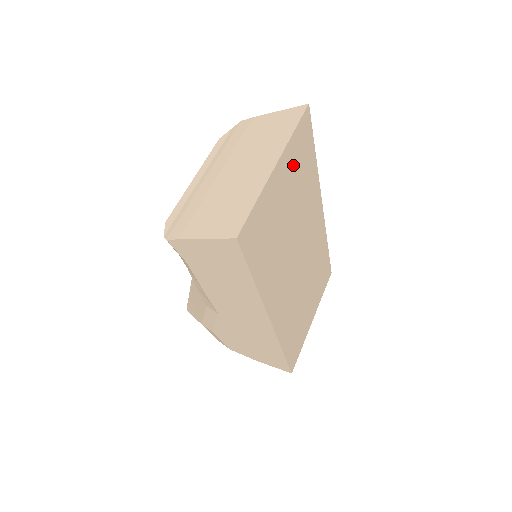
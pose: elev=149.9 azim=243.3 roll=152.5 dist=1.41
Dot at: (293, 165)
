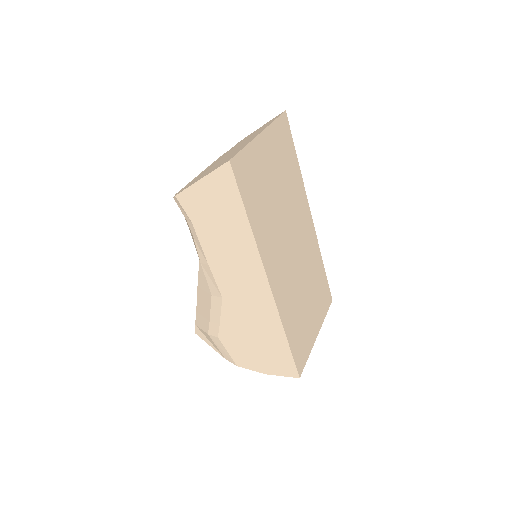
Dot at: (277, 148)
